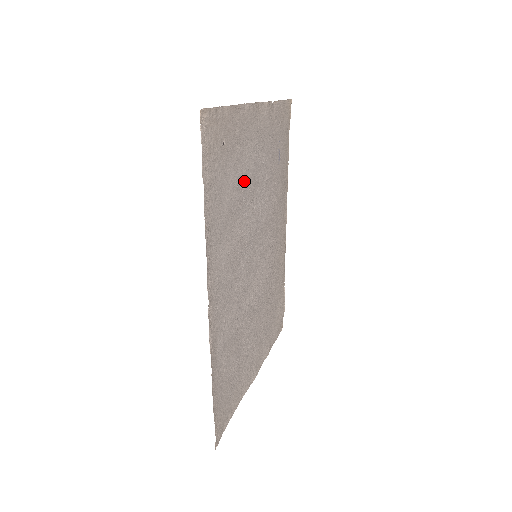
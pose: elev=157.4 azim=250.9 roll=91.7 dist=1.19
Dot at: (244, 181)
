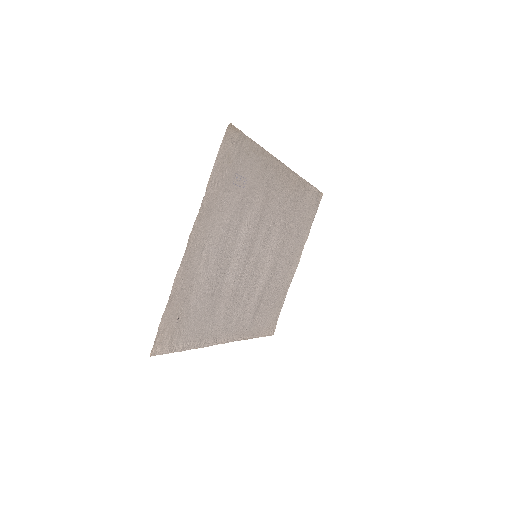
Dot at: (212, 279)
